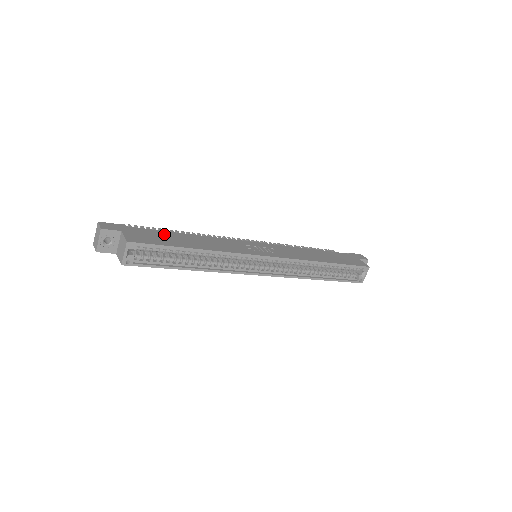
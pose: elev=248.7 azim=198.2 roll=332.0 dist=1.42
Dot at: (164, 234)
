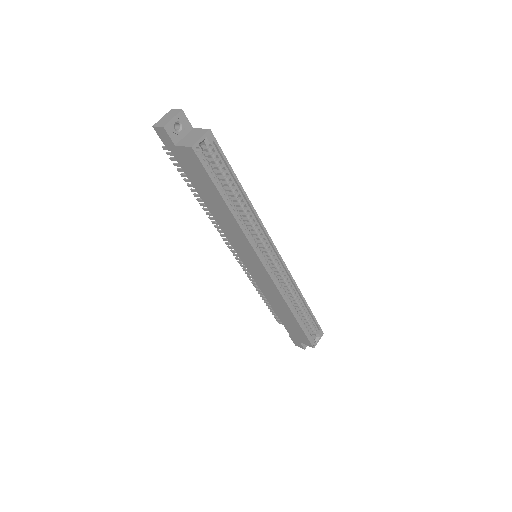
Dot at: occluded
